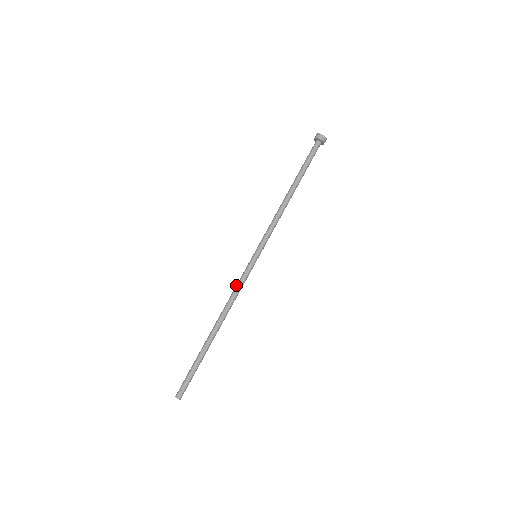
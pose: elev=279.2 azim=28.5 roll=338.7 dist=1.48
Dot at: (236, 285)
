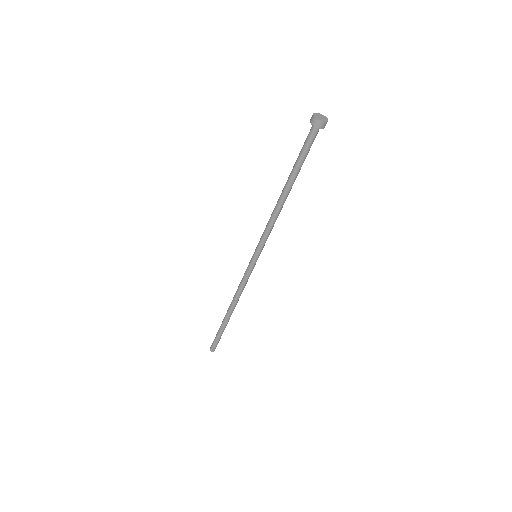
Dot at: (241, 282)
